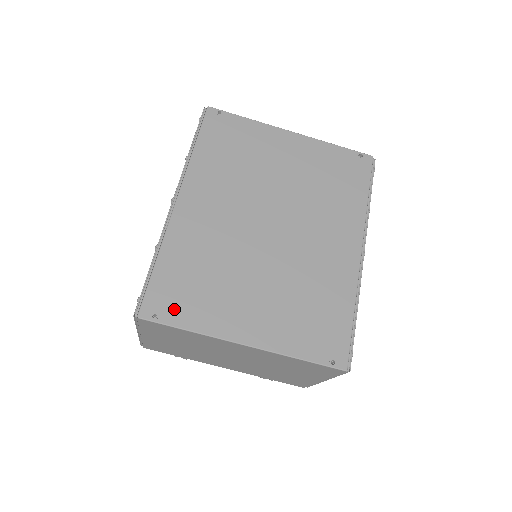
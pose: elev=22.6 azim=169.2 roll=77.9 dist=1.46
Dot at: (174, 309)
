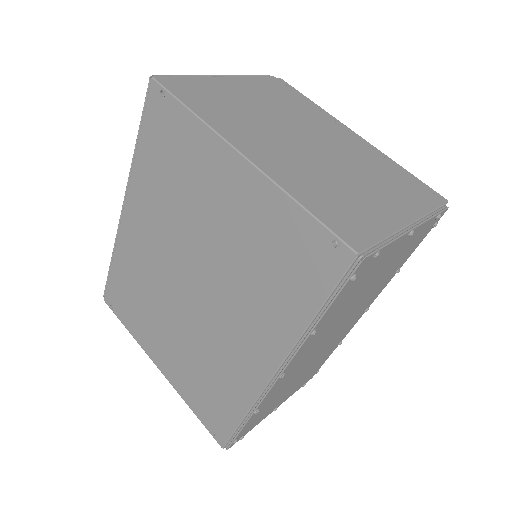
Dot at: (121, 310)
